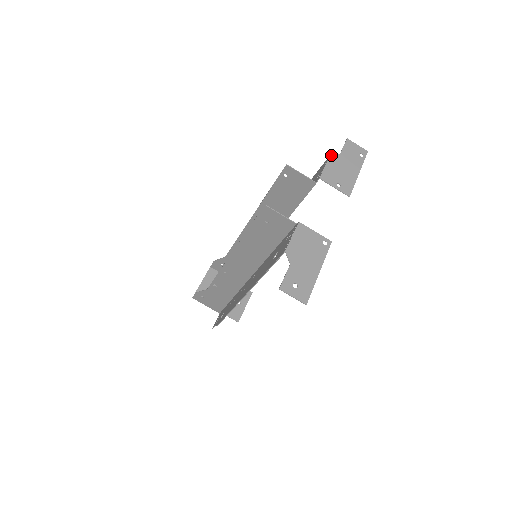
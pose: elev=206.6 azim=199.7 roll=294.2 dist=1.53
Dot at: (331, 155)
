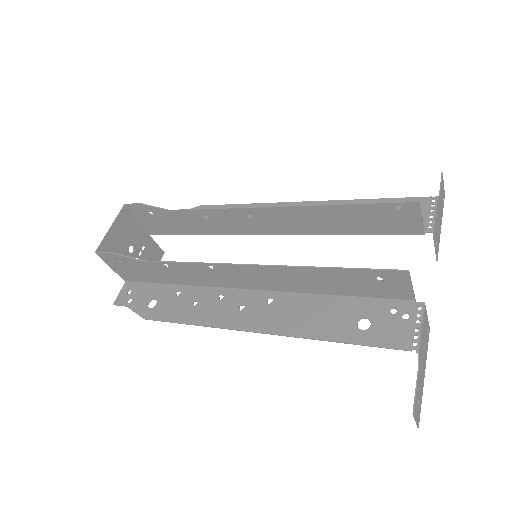
Dot at: (438, 196)
